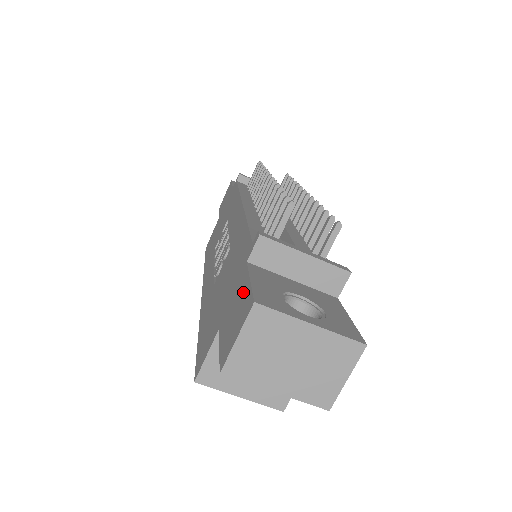
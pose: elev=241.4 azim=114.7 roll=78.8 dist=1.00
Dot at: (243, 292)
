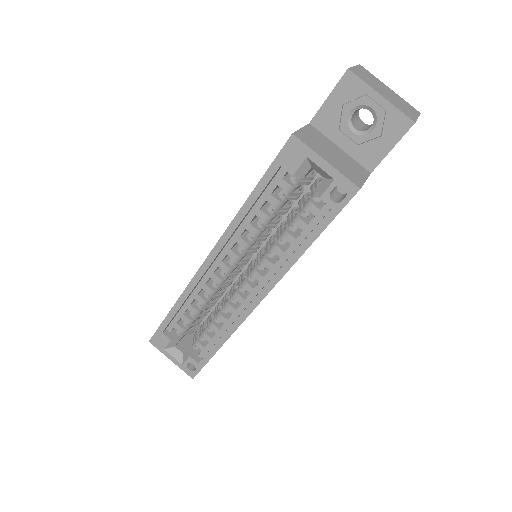
Dot at: occluded
